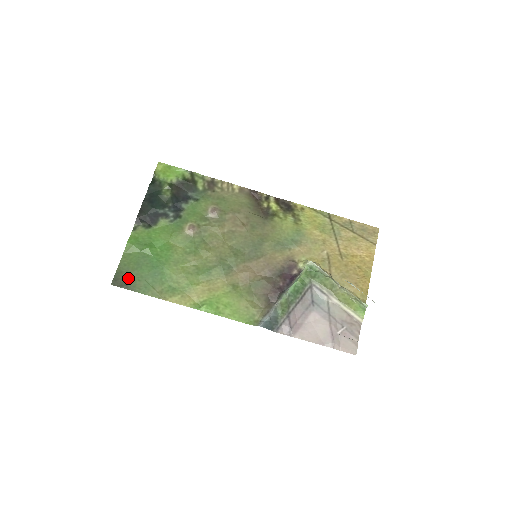
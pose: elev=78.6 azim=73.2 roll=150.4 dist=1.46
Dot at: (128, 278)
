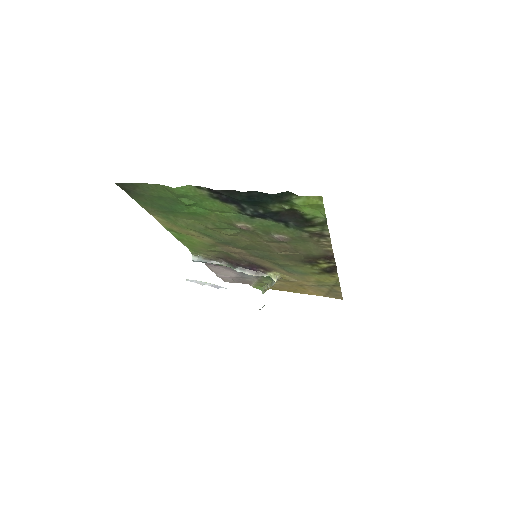
Dot at: (138, 192)
